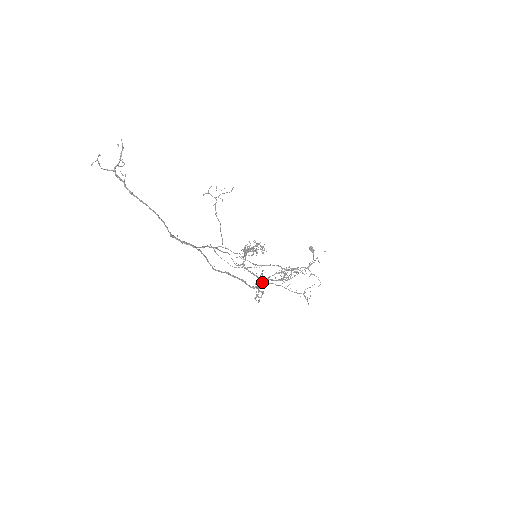
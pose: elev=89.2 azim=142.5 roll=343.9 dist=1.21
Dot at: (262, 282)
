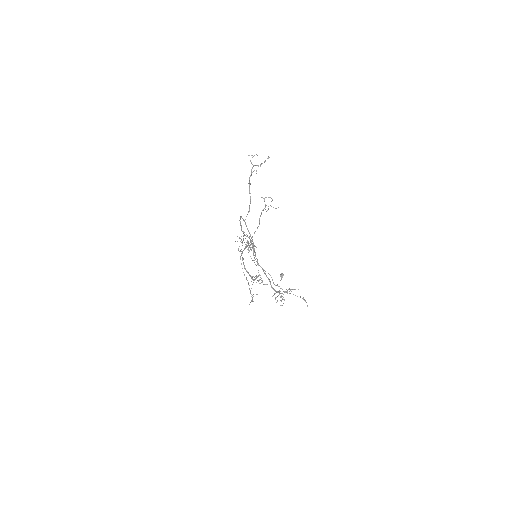
Dot at: occluded
